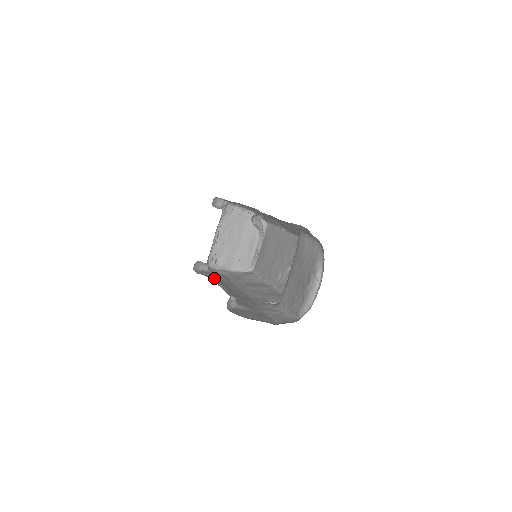
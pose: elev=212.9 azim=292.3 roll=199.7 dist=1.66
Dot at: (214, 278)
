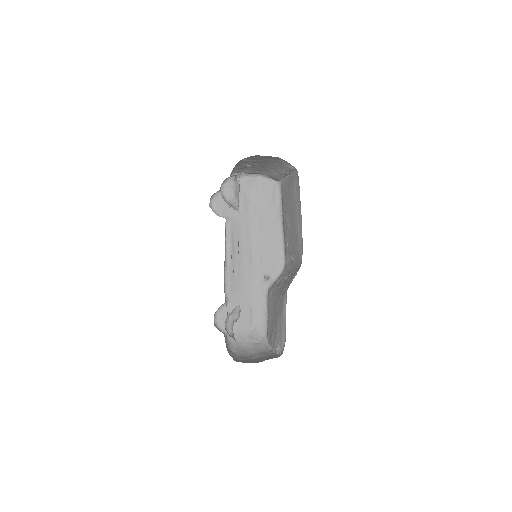
Dot at: (229, 213)
